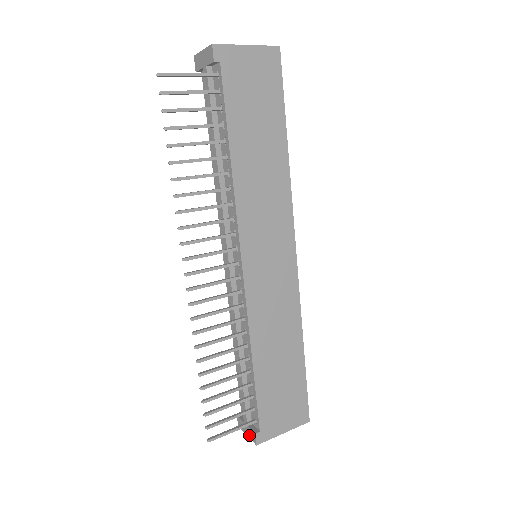
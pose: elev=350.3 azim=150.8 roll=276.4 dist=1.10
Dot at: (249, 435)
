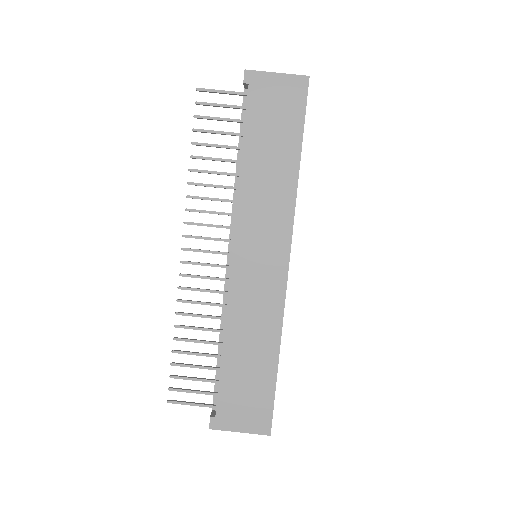
Dot at: occluded
